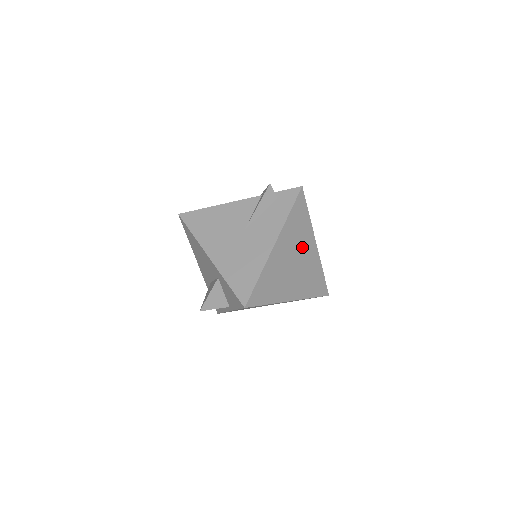
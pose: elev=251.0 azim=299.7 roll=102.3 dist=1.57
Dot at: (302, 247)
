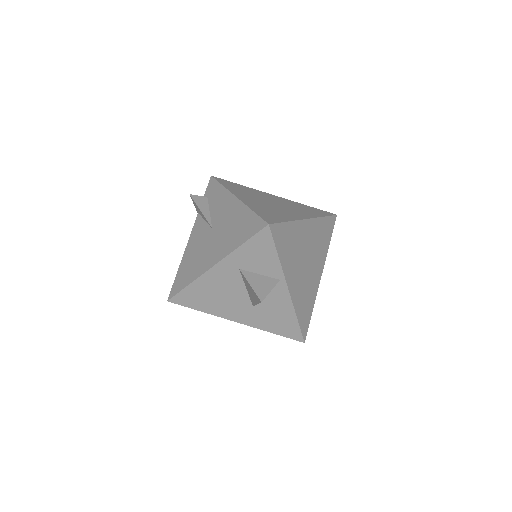
Dot at: (264, 197)
